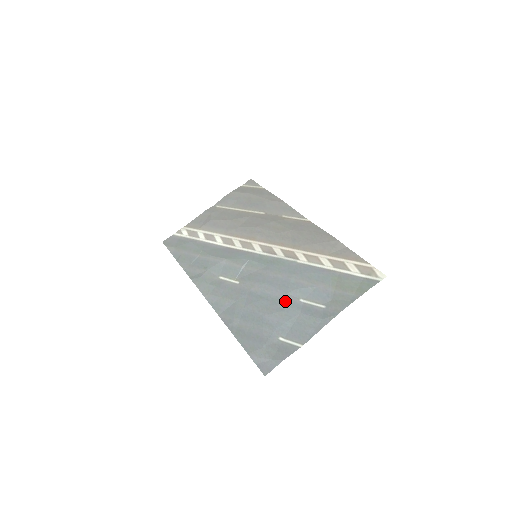
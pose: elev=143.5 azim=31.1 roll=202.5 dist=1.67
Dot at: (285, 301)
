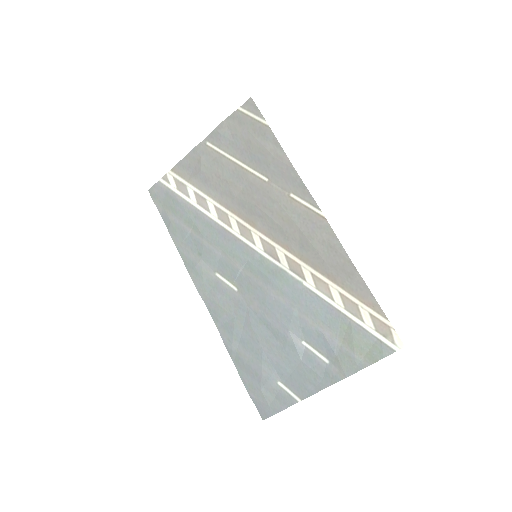
Dot at: (286, 340)
